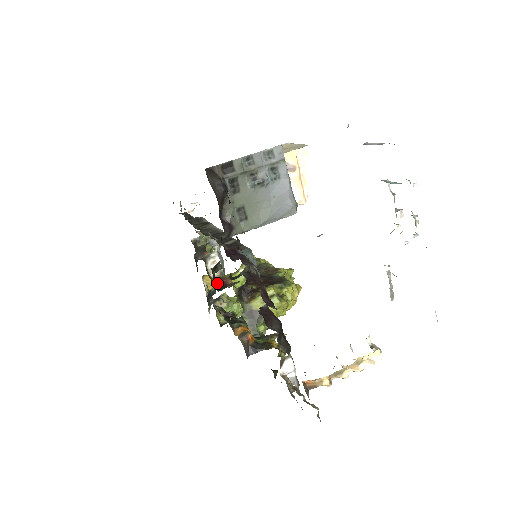
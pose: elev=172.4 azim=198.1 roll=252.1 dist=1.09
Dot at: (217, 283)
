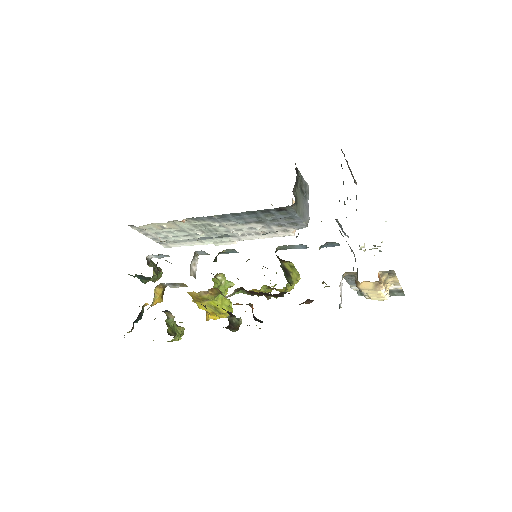
Dot at: occluded
